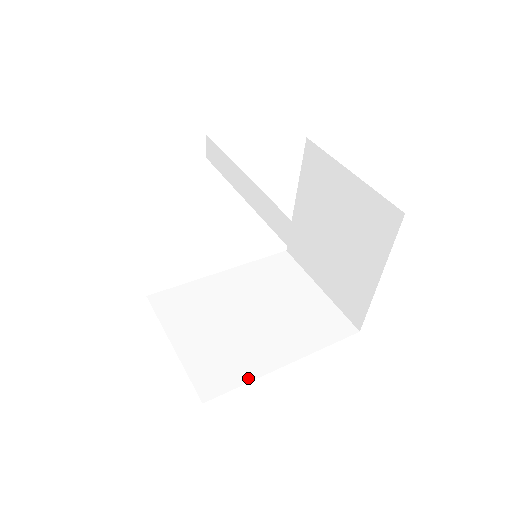
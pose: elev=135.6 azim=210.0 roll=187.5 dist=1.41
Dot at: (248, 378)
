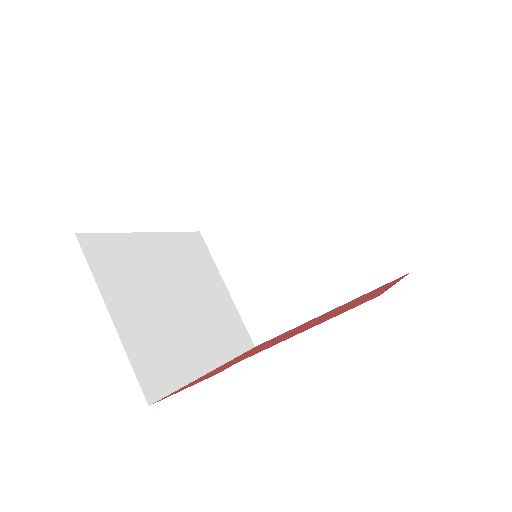
Dot at: (290, 326)
